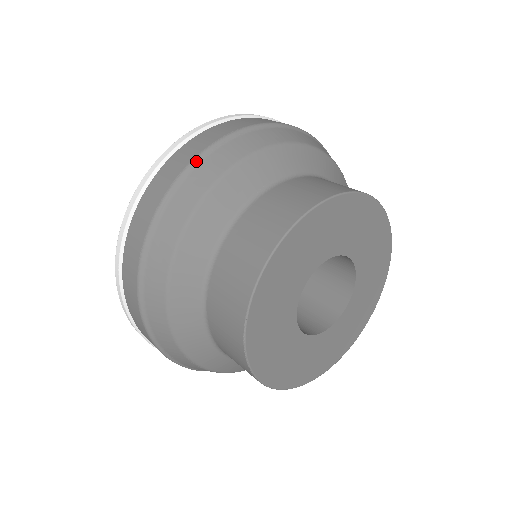
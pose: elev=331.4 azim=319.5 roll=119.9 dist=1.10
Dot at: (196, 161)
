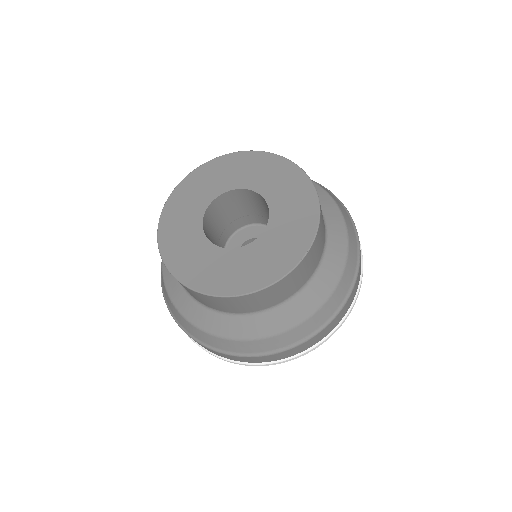
Dot at: occluded
